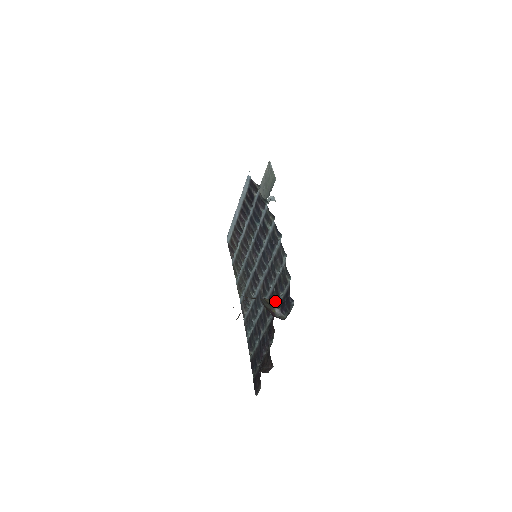
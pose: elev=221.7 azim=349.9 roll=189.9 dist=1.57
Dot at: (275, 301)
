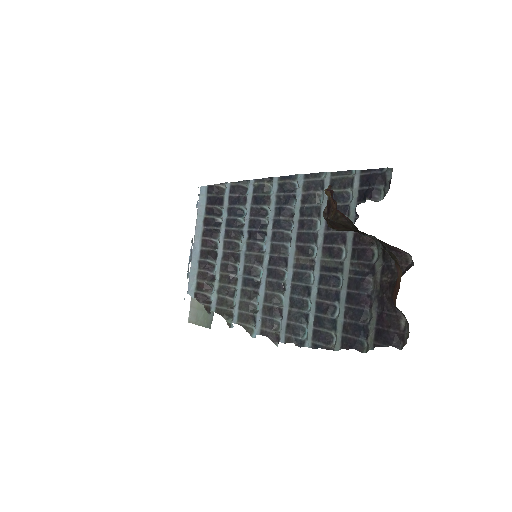
Dot at: occluded
